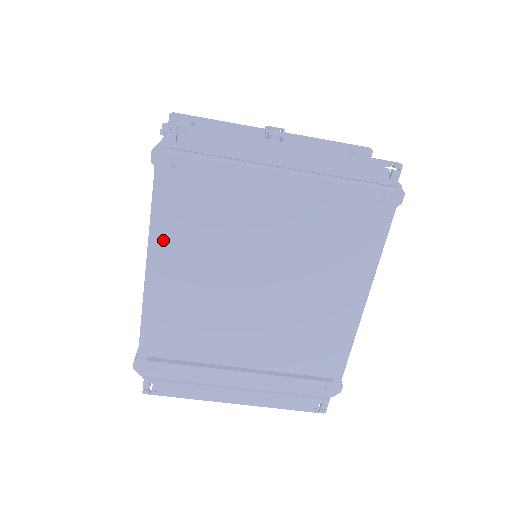
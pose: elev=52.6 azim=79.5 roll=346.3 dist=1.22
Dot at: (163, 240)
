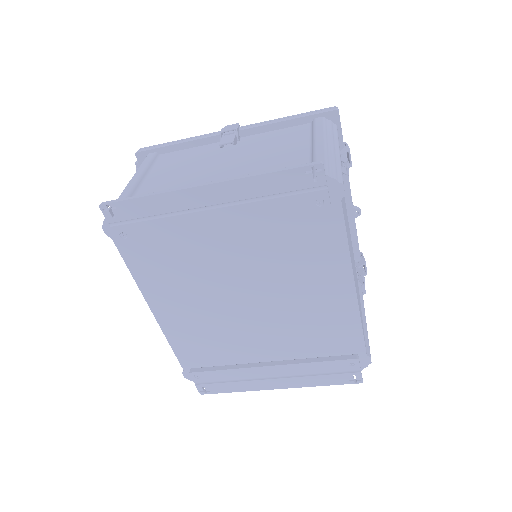
Dot at: (151, 287)
